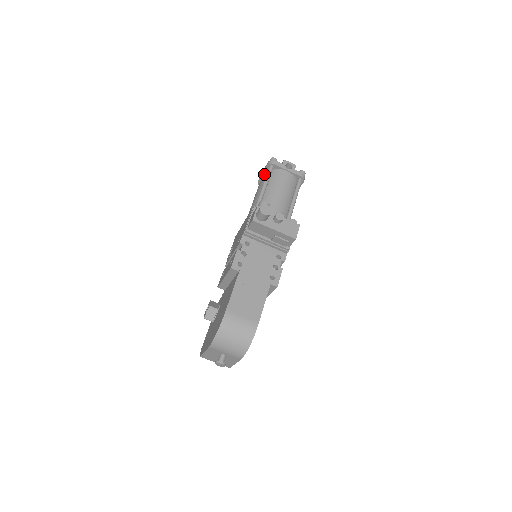
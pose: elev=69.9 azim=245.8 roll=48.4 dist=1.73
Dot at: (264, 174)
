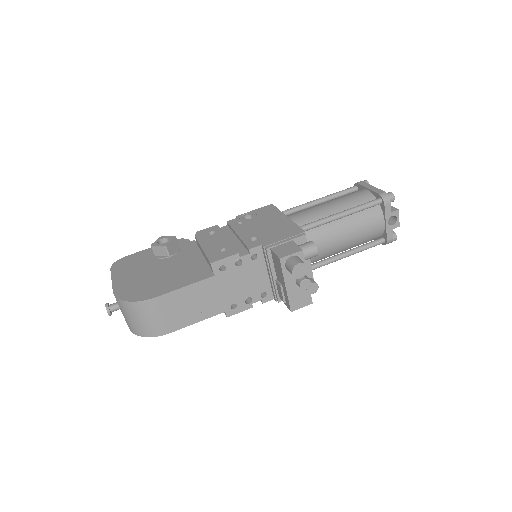
Dot at: (367, 194)
